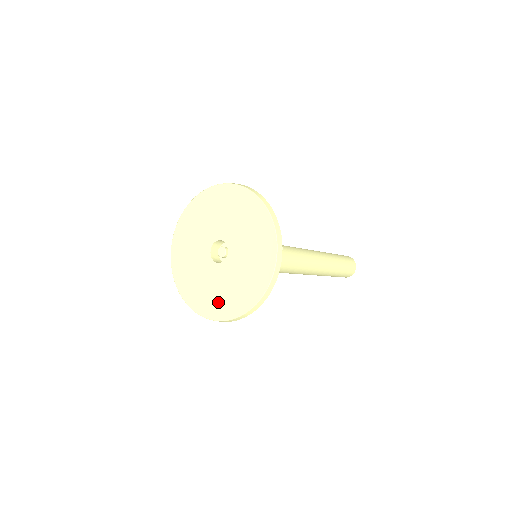
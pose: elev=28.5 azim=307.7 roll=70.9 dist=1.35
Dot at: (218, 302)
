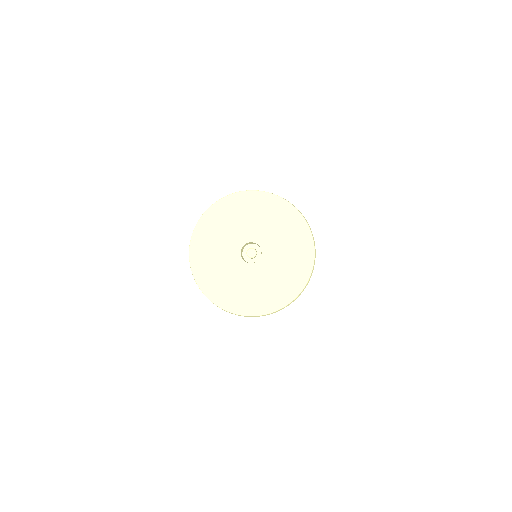
Dot at: (247, 299)
